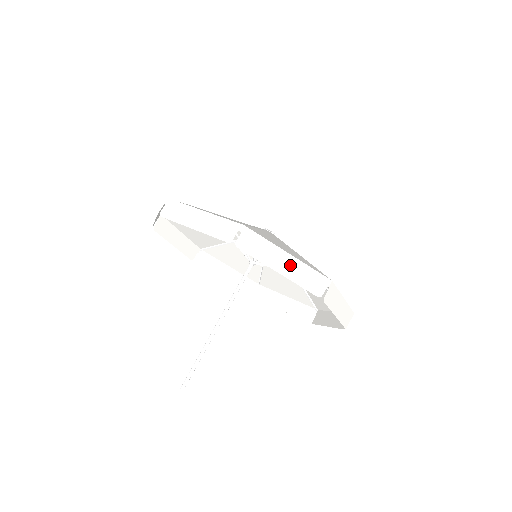
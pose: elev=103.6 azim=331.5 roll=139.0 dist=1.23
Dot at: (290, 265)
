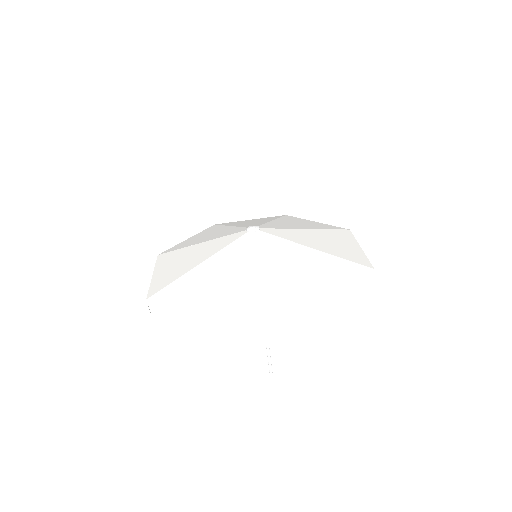
Dot at: (275, 332)
